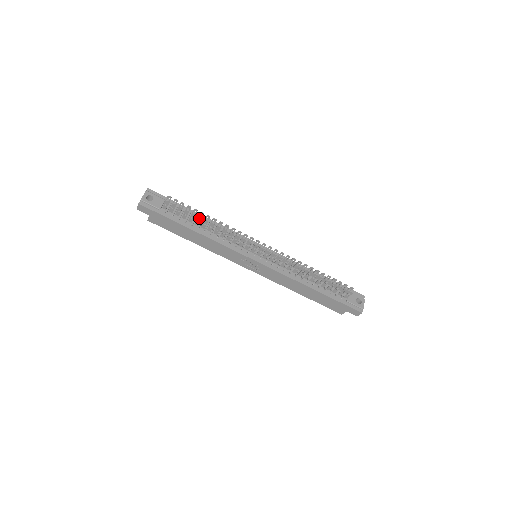
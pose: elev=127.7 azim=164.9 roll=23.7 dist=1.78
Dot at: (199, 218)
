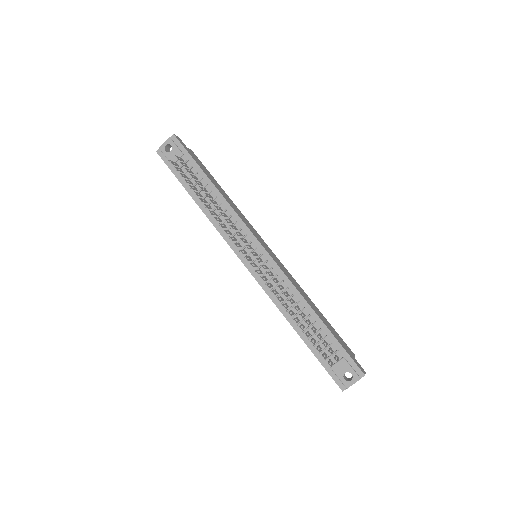
Dot at: (195, 193)
